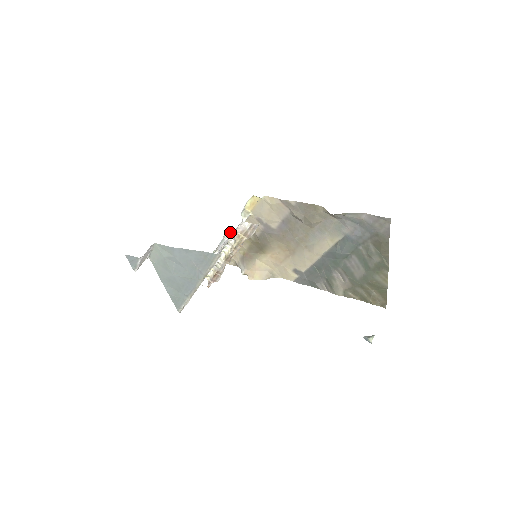
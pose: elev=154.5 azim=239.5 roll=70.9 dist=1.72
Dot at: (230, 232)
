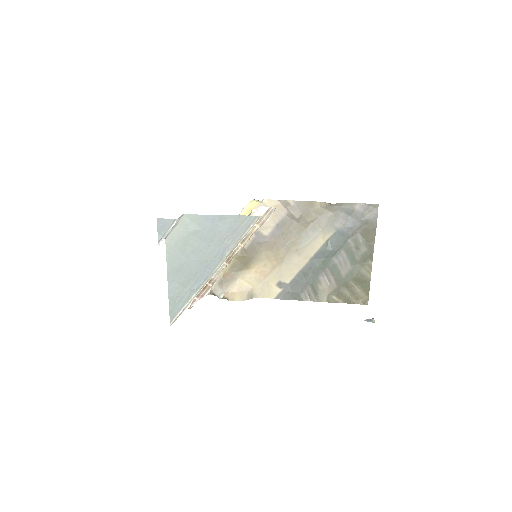
Dot at: (254, 210)
